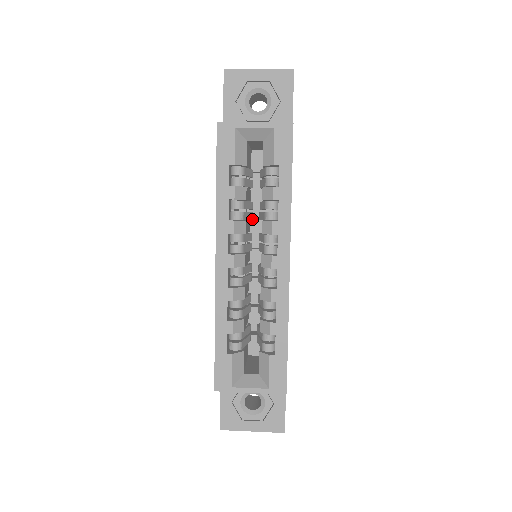
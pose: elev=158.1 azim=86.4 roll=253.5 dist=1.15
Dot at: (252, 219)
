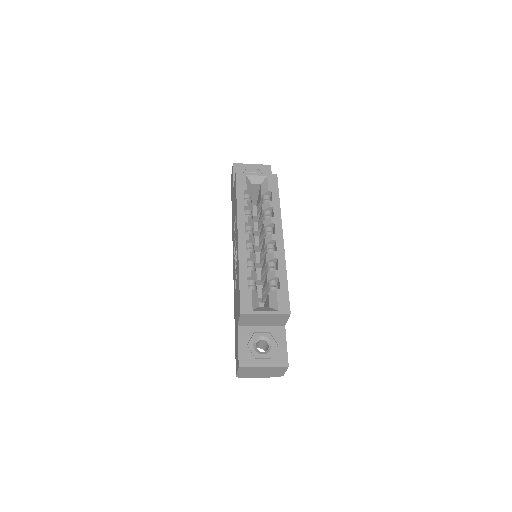
Dot at: occluded
